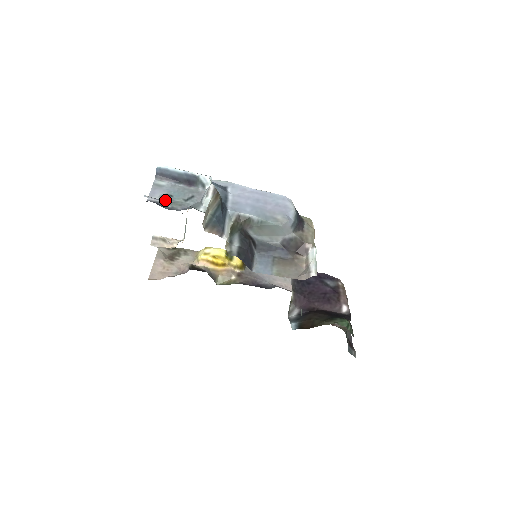
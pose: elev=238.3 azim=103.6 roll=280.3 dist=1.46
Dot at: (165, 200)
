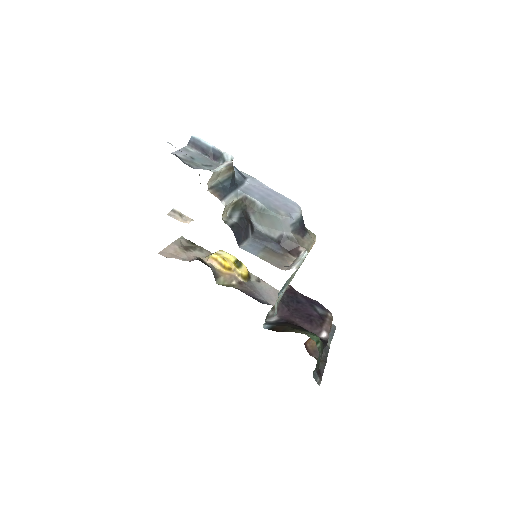
Dot at: (186, 158)
